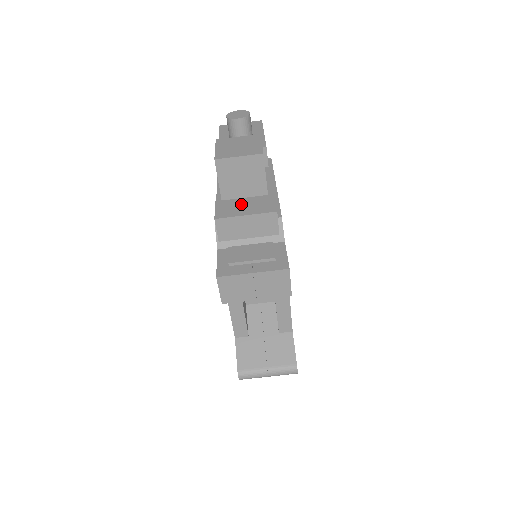
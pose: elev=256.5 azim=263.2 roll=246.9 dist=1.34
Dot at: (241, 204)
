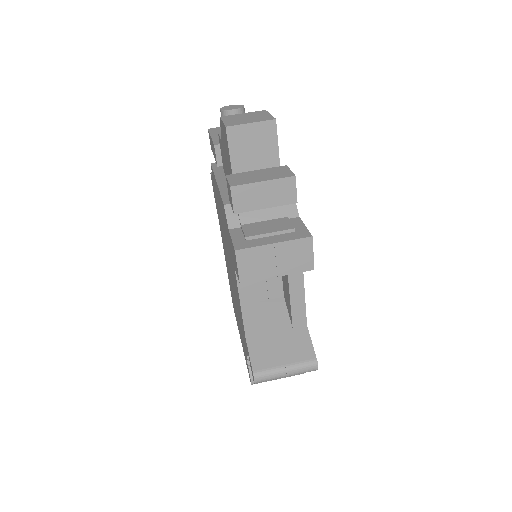
Dot at: (254, 174)
